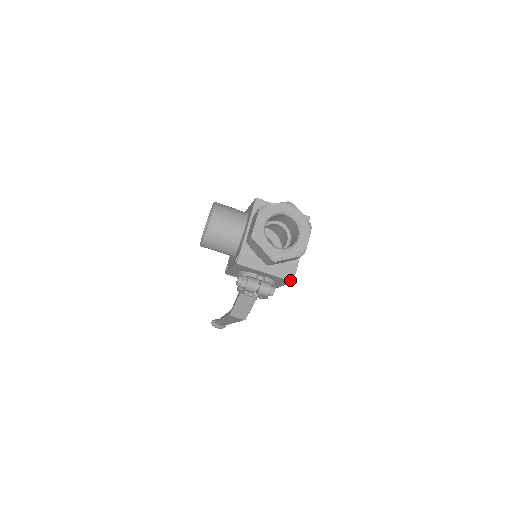
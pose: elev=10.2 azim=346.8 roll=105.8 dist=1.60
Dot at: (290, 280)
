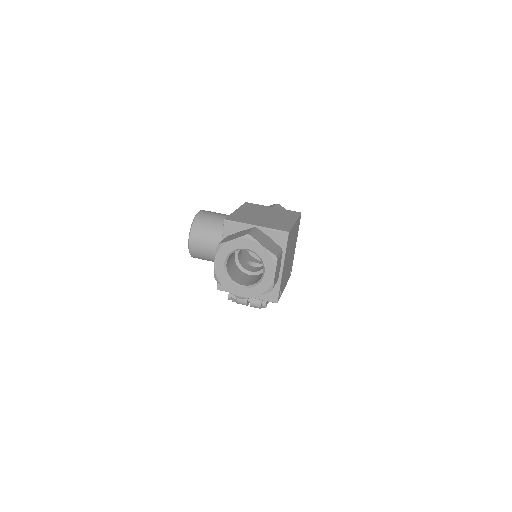
Dot at: (273, 302)
